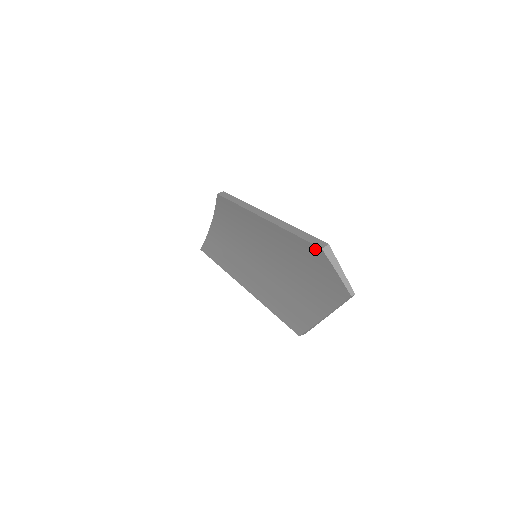
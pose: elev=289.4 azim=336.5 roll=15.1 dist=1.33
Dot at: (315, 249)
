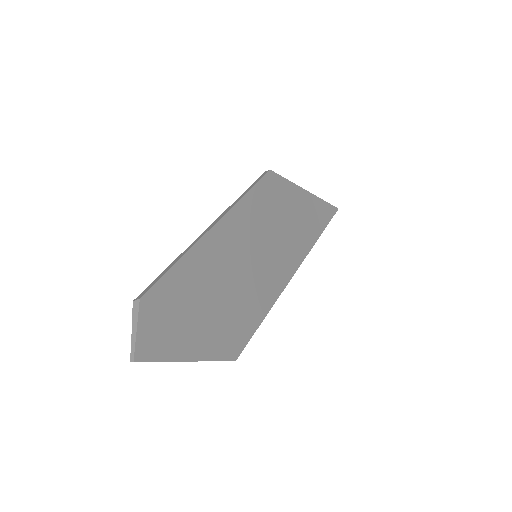
Dot at: occluded
